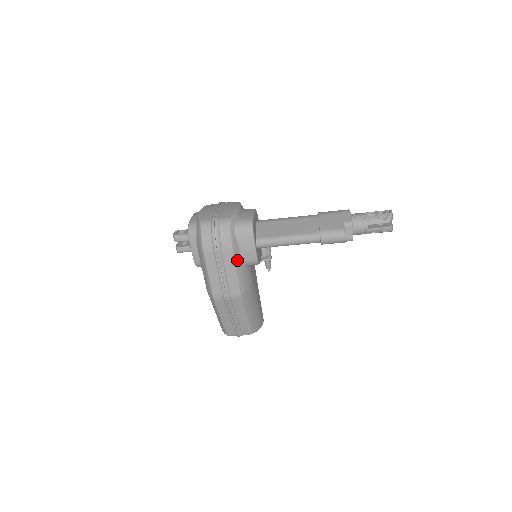
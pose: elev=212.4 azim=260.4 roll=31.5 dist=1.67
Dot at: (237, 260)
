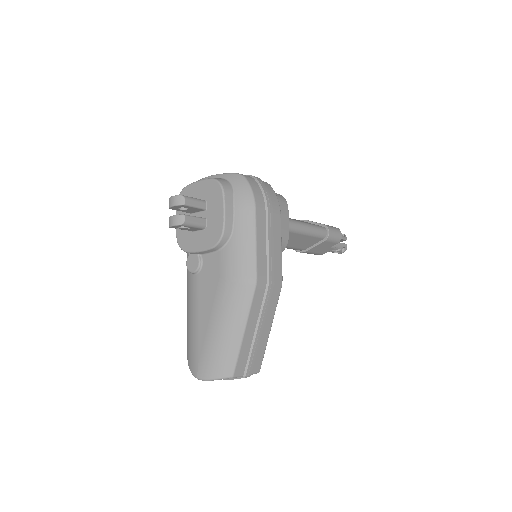
Dot at: (280, 230)
